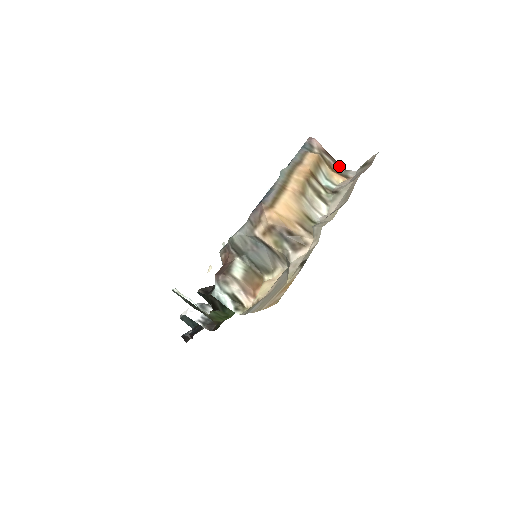
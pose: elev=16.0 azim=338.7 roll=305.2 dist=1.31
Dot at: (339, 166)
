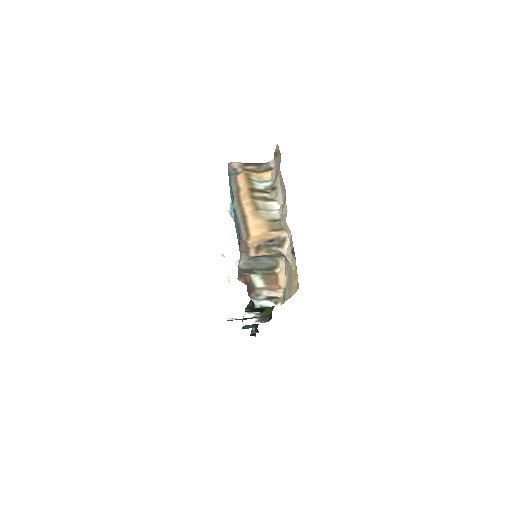
Dot at: (260, 165)
